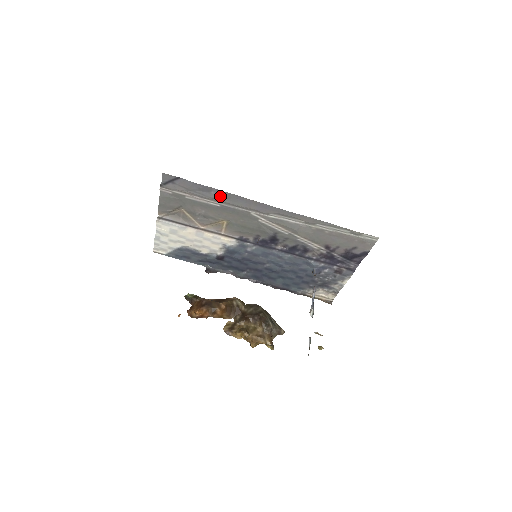
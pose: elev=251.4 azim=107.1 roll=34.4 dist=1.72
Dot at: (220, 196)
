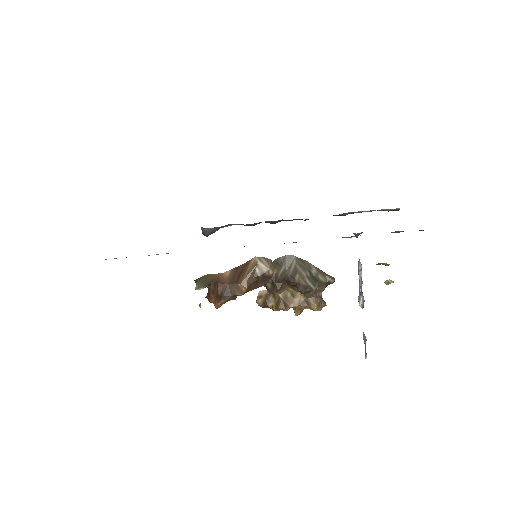
Dot at: occluded
